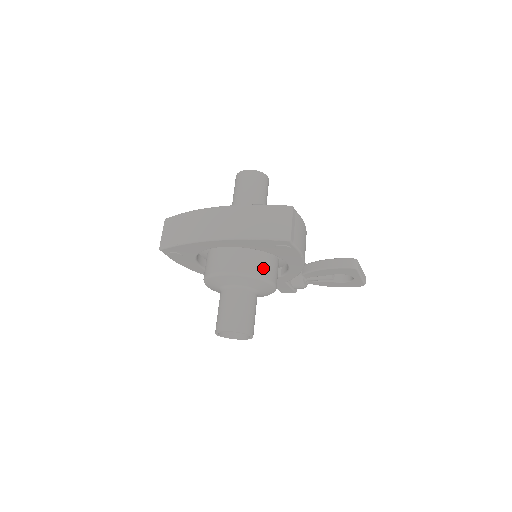
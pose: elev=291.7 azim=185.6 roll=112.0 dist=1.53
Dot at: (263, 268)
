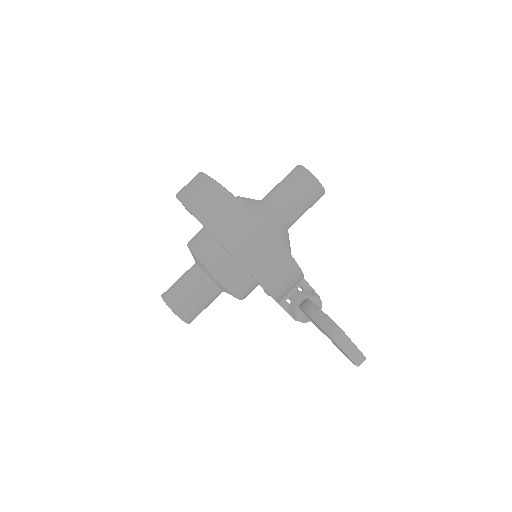
Dot at: (224, 267)
